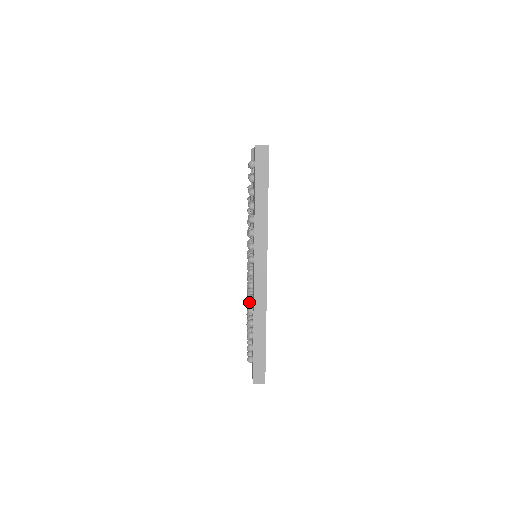
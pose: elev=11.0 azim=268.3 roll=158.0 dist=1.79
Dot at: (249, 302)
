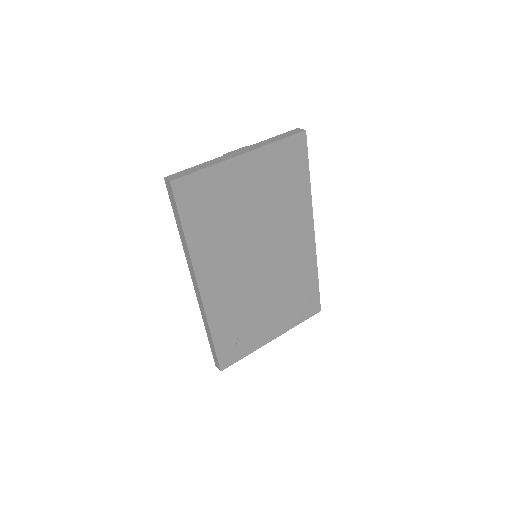
Dot at: occluded
